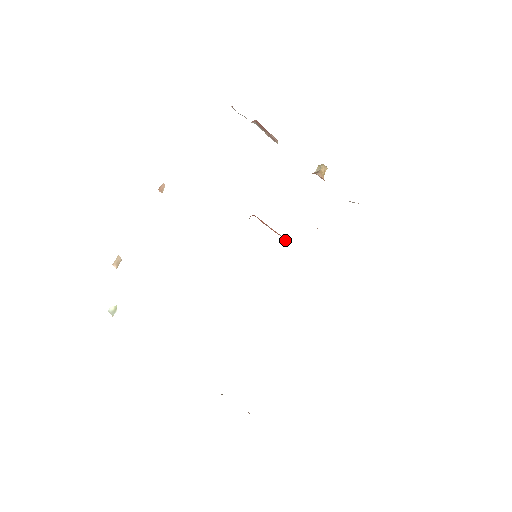
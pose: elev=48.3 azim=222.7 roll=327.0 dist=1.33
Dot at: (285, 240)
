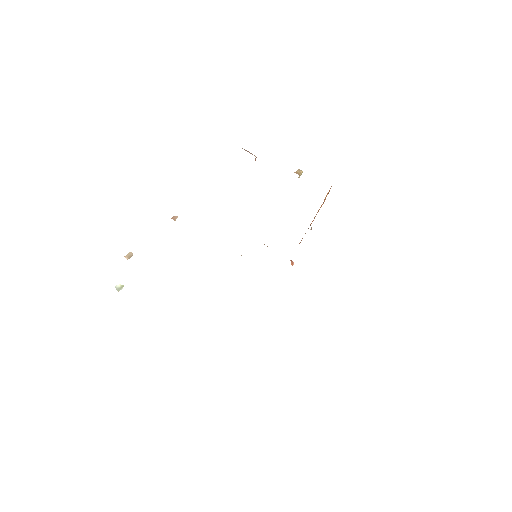
Dot at: (293, 263)
